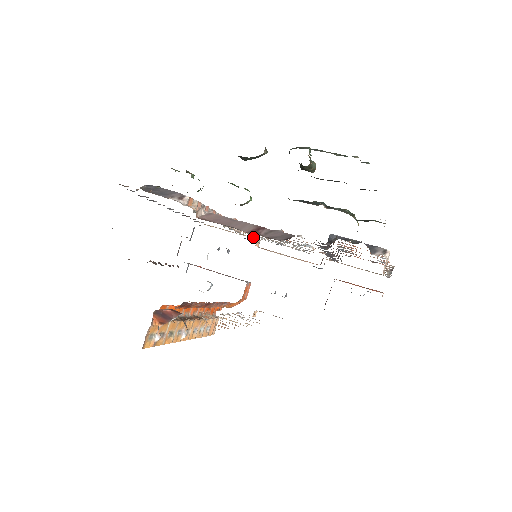
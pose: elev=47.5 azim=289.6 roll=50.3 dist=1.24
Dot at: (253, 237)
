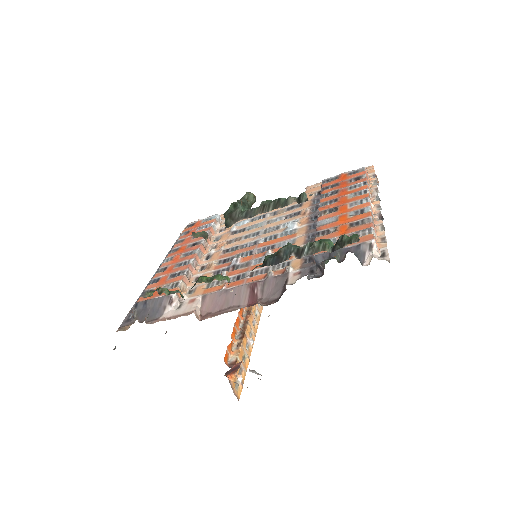
Dot at: occluded
